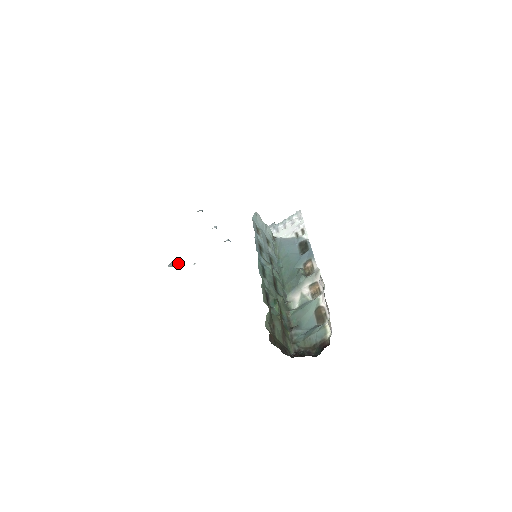
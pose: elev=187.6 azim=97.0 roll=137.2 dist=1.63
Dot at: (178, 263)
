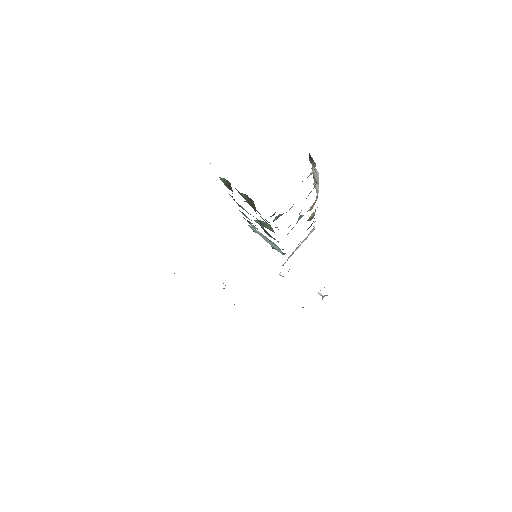
Dot at: occluded
